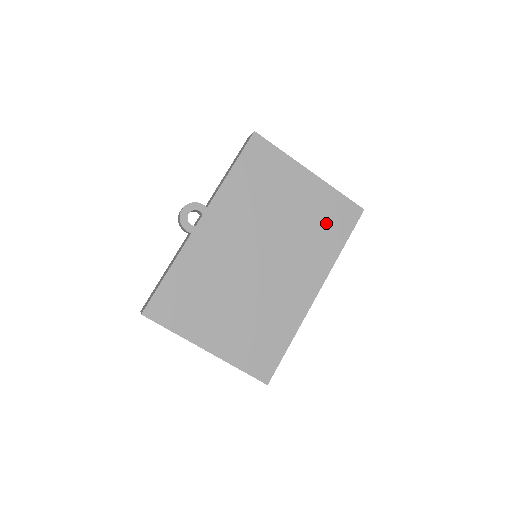
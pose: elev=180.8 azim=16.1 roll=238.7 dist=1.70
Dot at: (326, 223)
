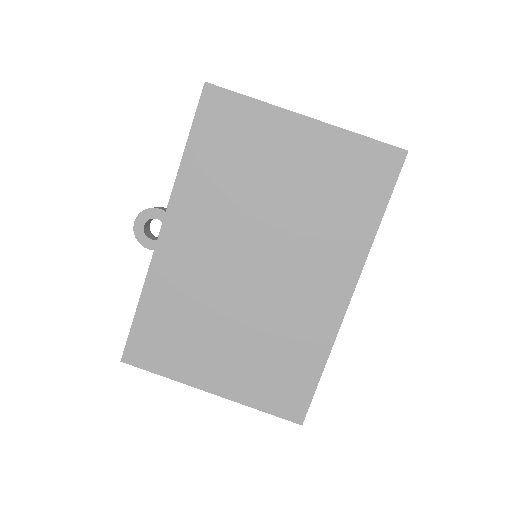
Dot at: (346, 189)
